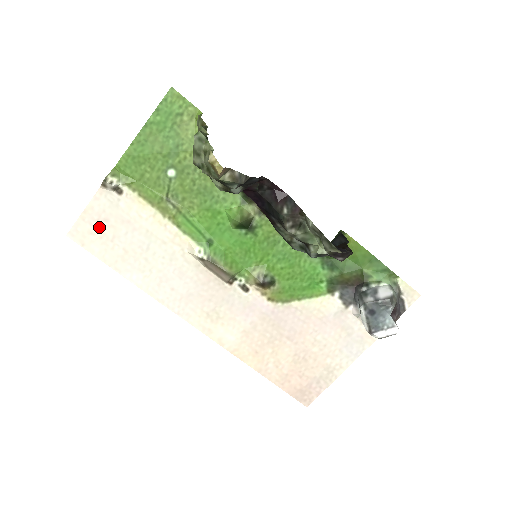
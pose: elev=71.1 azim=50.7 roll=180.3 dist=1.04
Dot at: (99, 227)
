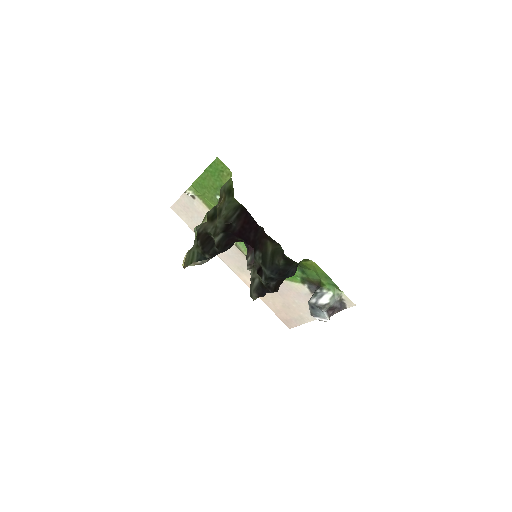
Dot at: (185, 210)
